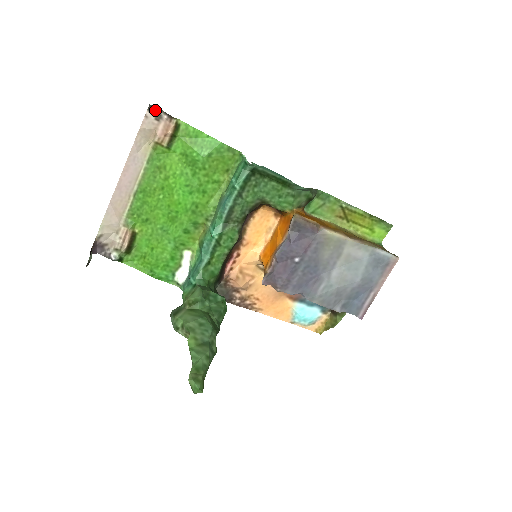
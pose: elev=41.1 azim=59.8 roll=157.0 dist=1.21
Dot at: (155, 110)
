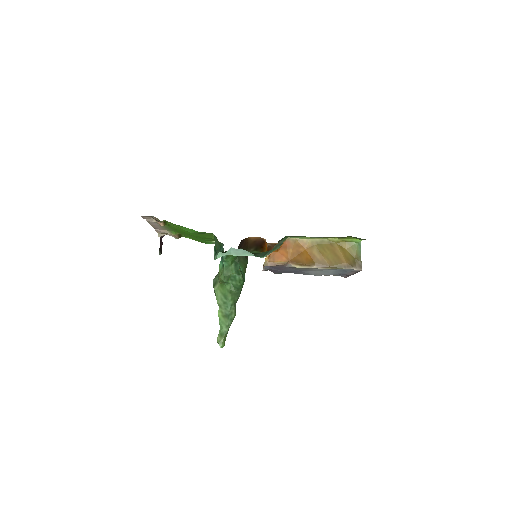
Dot at: (146, 216)
